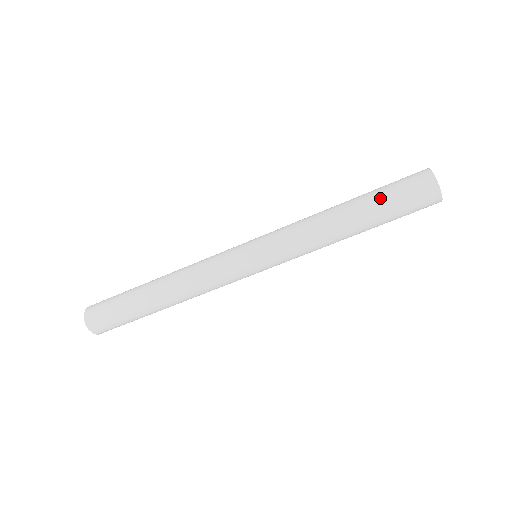
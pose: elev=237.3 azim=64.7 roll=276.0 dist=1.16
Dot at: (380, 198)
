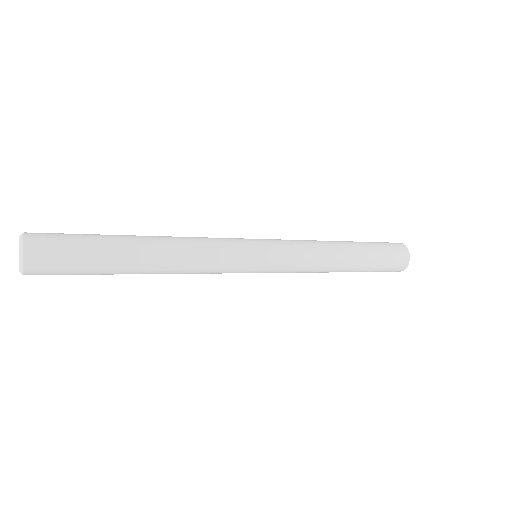
Dot at: occluded
